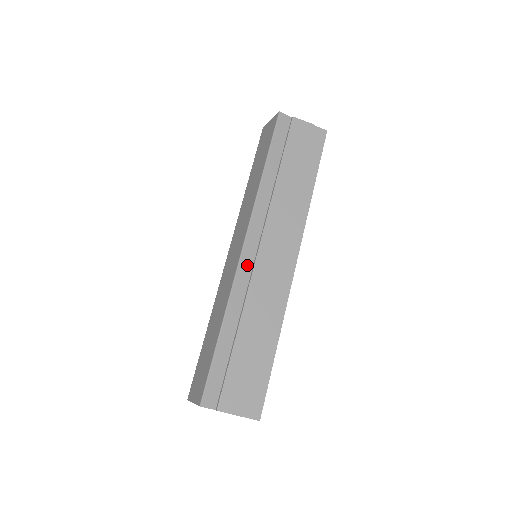
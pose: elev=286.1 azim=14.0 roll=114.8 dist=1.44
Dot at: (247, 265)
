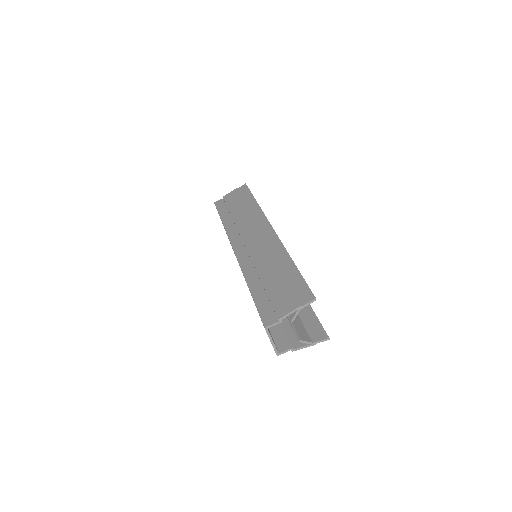
Dot at: (243, 255)
